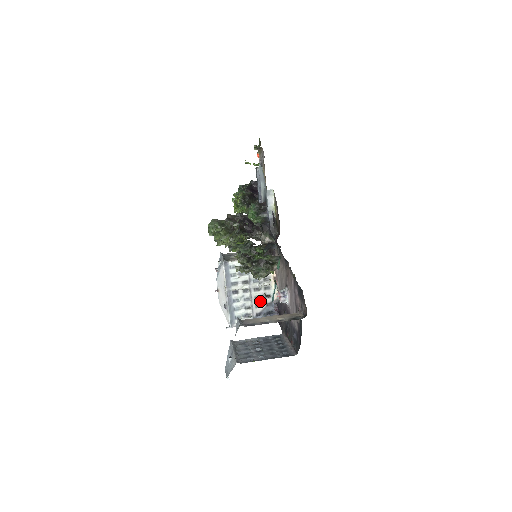
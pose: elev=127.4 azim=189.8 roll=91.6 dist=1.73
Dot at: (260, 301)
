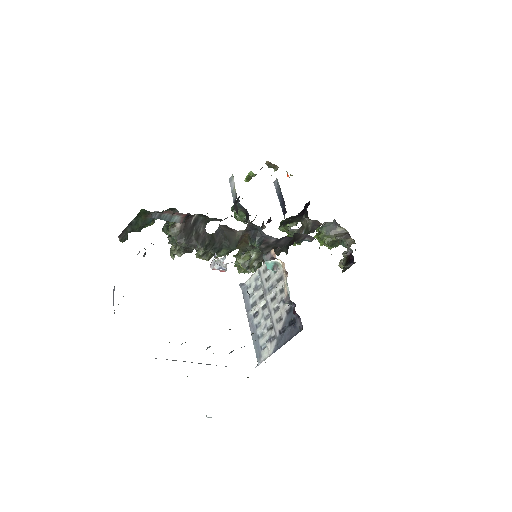
Dot at: (279, 311)
